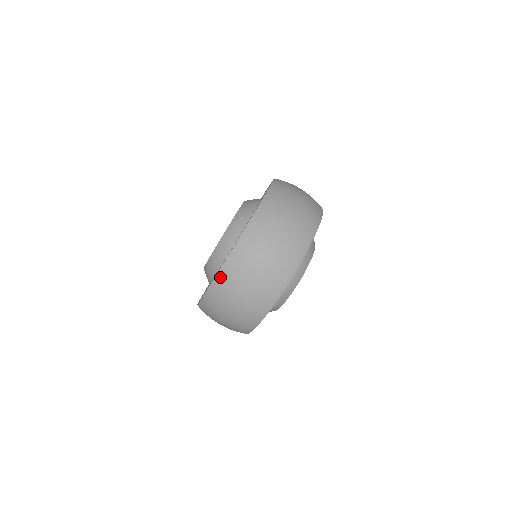
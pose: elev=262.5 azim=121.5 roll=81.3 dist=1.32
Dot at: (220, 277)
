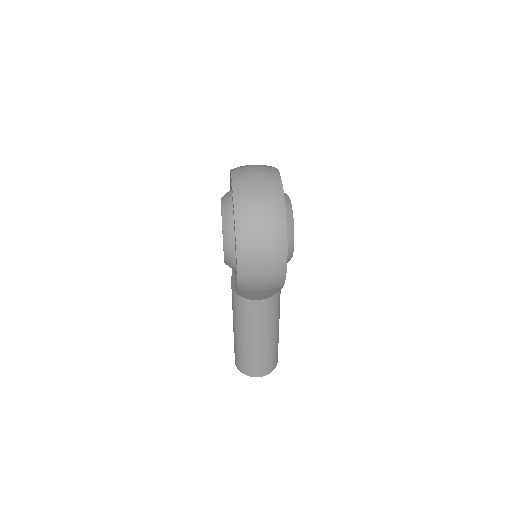
Dot at: (236, 198)
